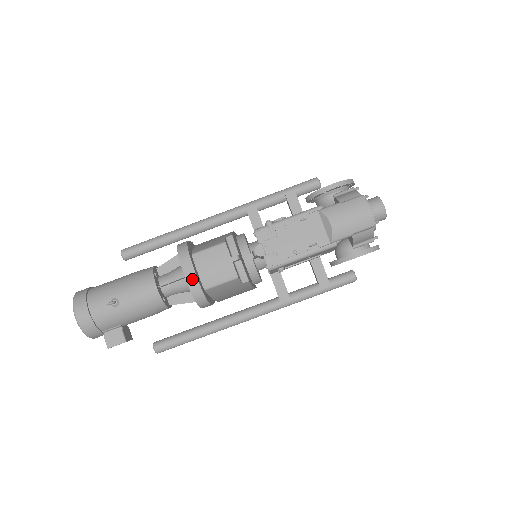
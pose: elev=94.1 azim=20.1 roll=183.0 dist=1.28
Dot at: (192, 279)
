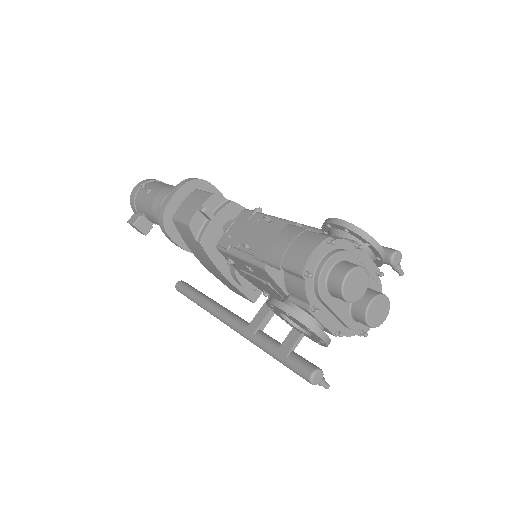
Dot at: (169, 198)
